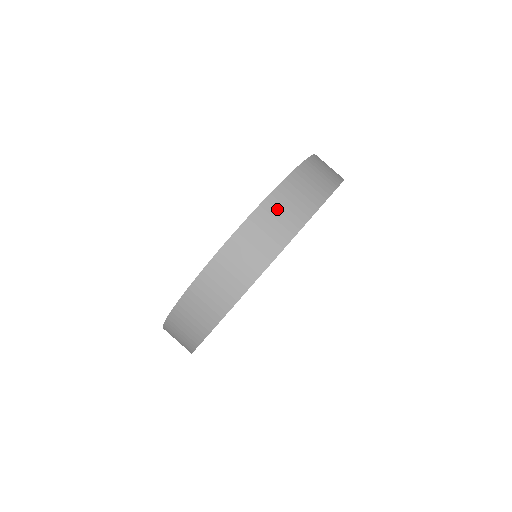
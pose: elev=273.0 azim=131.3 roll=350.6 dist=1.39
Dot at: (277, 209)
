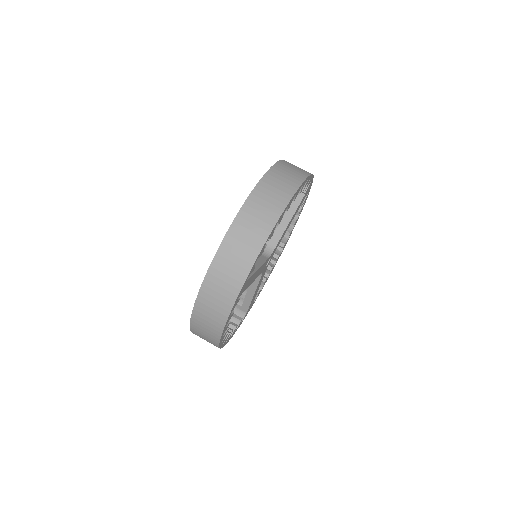
Dot at: (224, 265)
